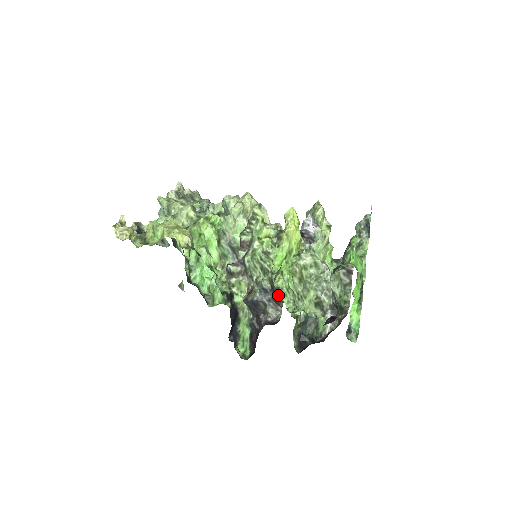
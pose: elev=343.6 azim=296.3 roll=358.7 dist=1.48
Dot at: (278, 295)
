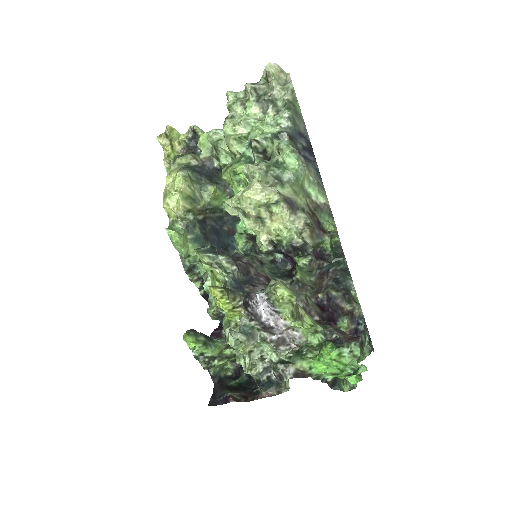
Dot at: occluded
